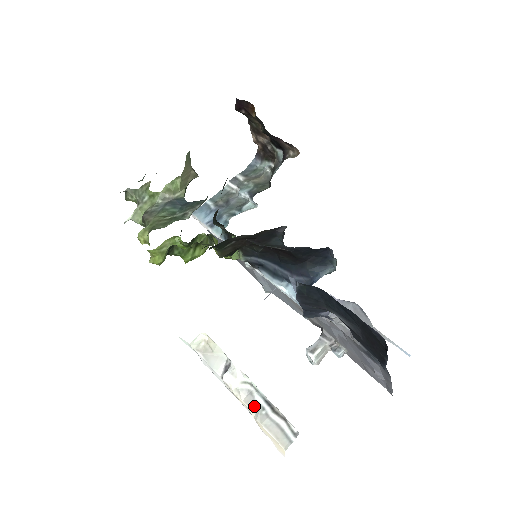
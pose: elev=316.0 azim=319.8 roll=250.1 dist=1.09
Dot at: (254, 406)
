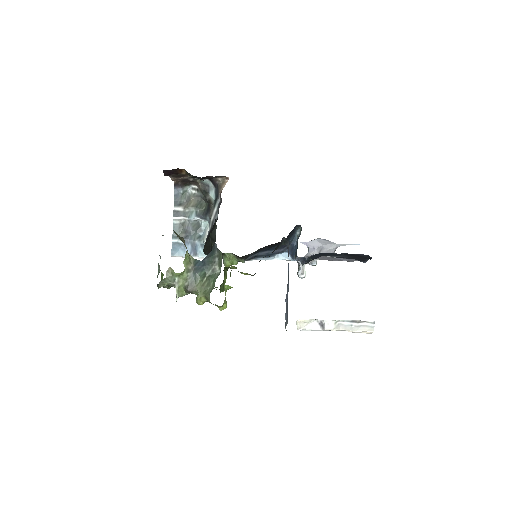
Dot at: (347, 328)
